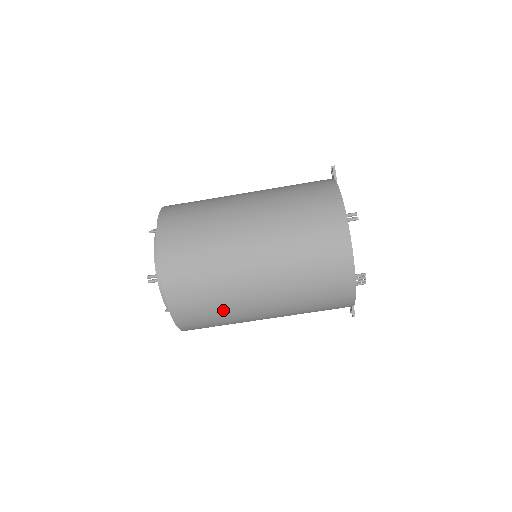
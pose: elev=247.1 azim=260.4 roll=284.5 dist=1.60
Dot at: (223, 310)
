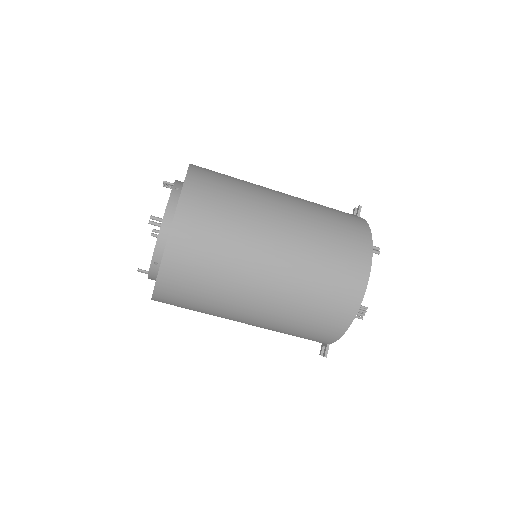
Dot at: (217, 284)
